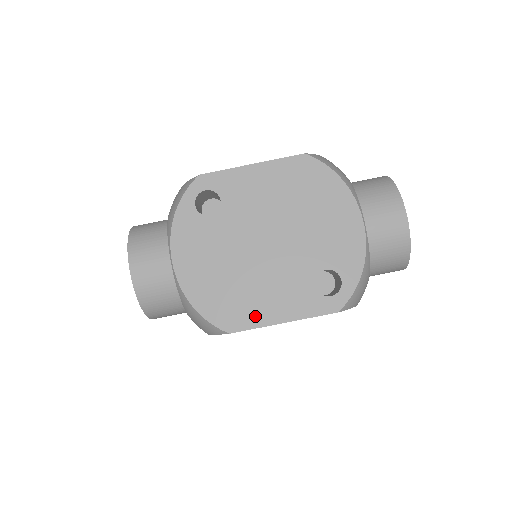
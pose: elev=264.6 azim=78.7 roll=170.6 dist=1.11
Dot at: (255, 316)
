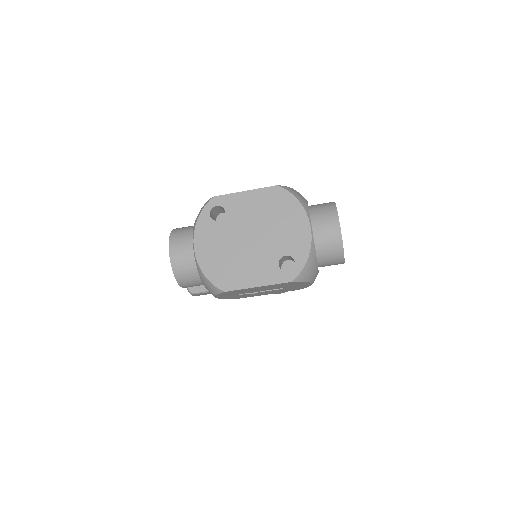
Dot at: (241, 282)
